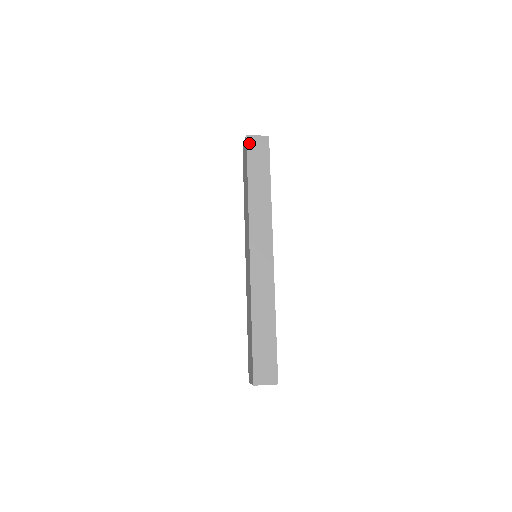
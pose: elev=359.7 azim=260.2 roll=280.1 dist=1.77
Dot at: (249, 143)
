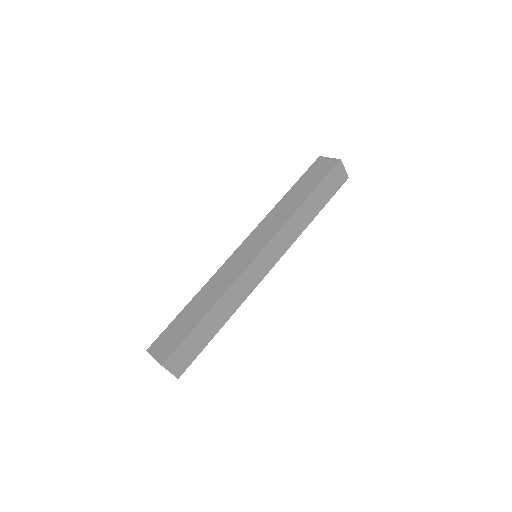
Dot at: (336, 167)
